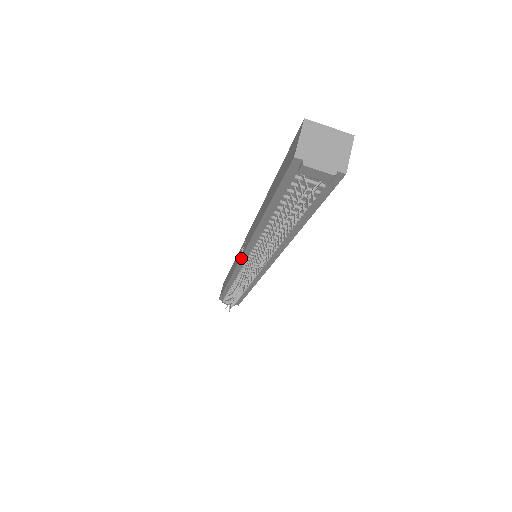
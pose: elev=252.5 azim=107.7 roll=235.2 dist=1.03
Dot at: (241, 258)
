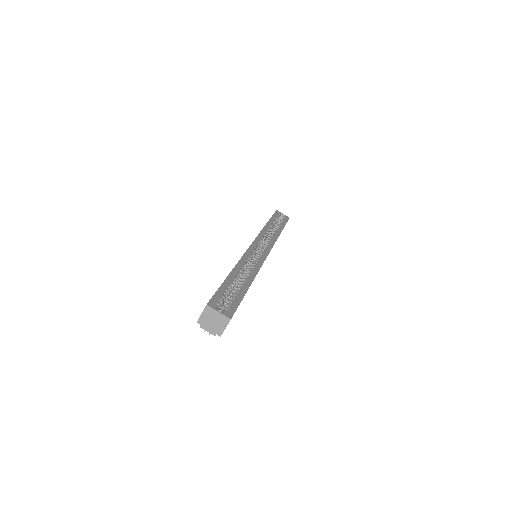
Dot at: occluded
